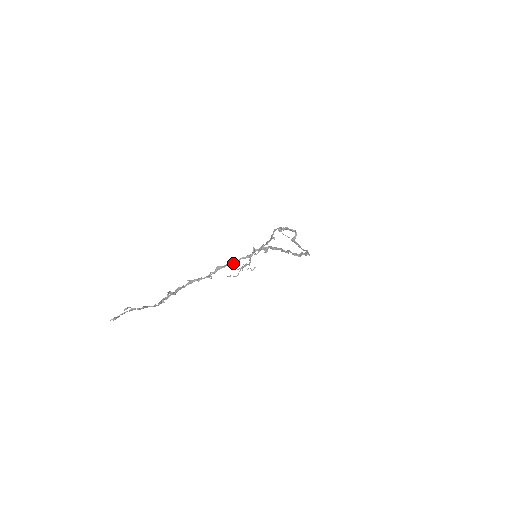
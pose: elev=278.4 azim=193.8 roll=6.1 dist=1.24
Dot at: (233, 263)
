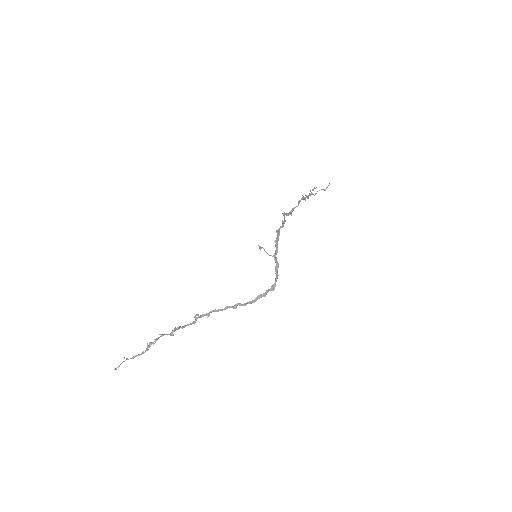
Dot at: (183, 327)
